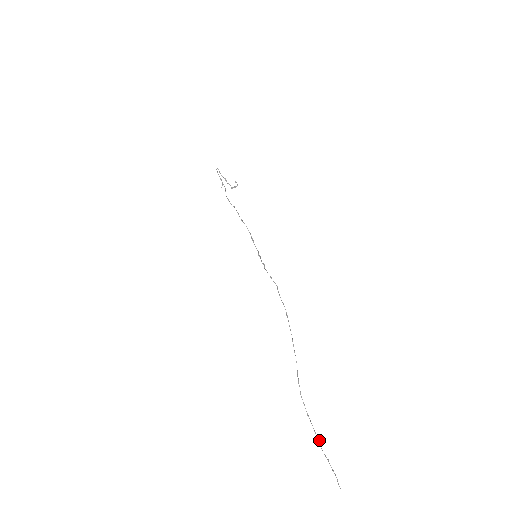
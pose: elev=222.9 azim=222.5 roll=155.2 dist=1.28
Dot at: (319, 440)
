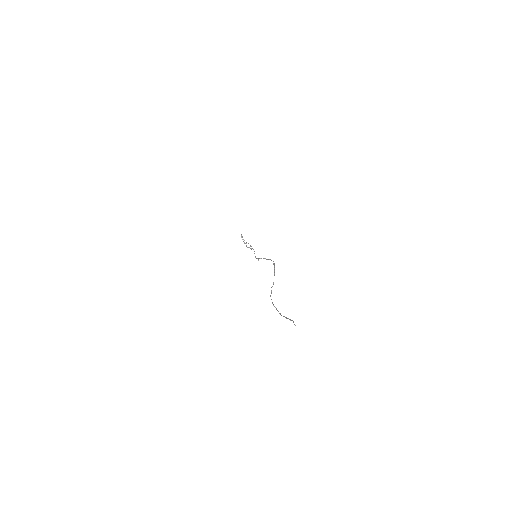
Dot at: occluded
